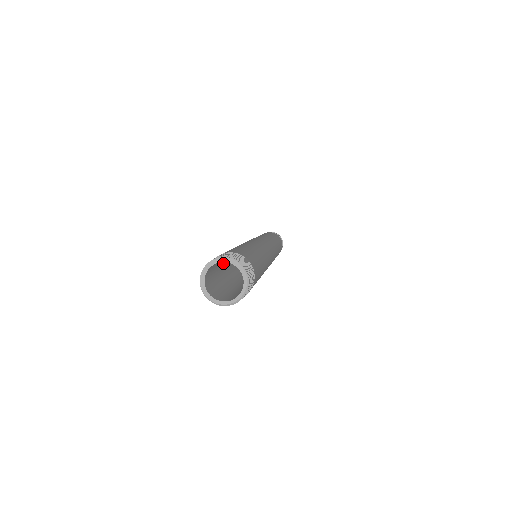
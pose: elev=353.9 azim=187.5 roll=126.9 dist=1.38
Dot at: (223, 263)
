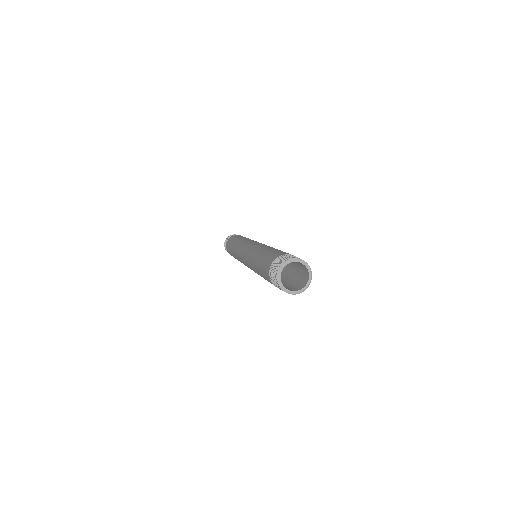
Dot at: occluded
